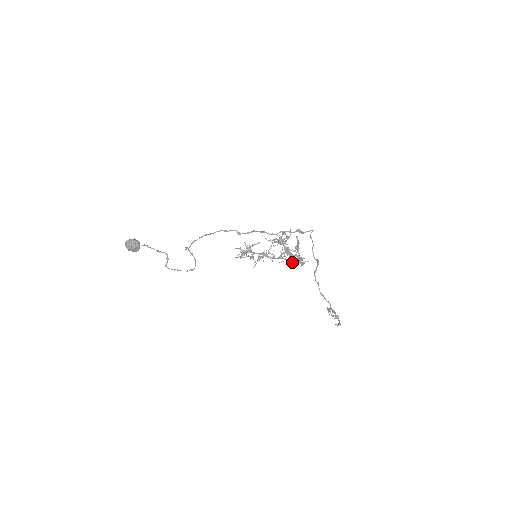
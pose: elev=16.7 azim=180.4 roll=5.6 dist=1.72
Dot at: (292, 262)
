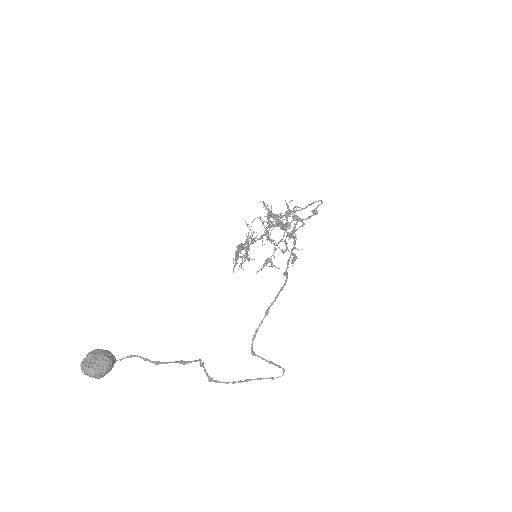
Dot at: occluded
